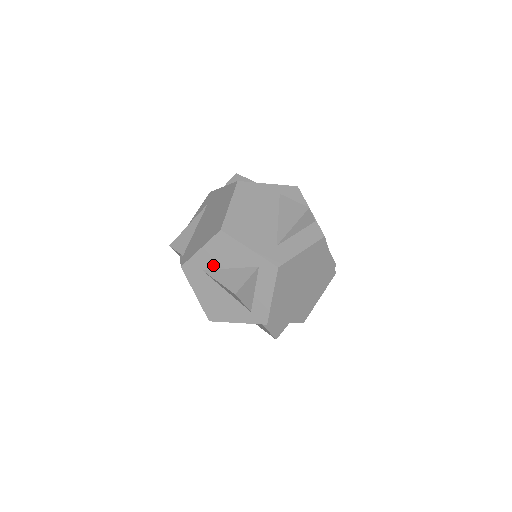
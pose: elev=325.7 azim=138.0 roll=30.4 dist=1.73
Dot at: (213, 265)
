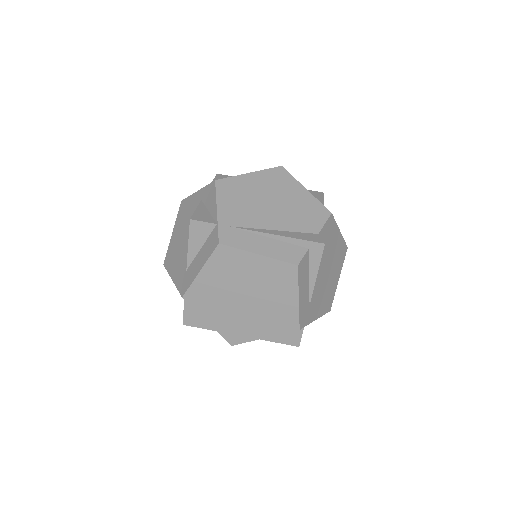
Dot at: occluded
